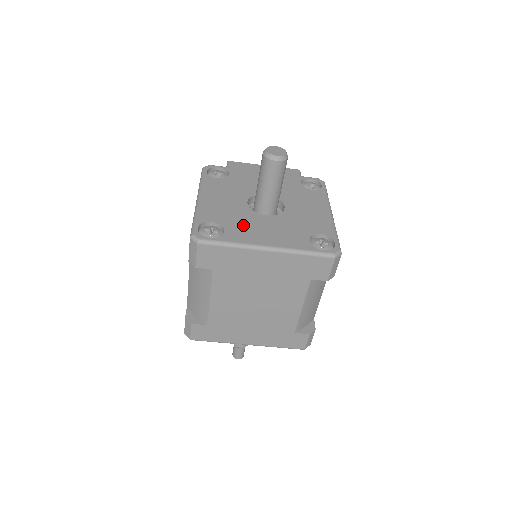
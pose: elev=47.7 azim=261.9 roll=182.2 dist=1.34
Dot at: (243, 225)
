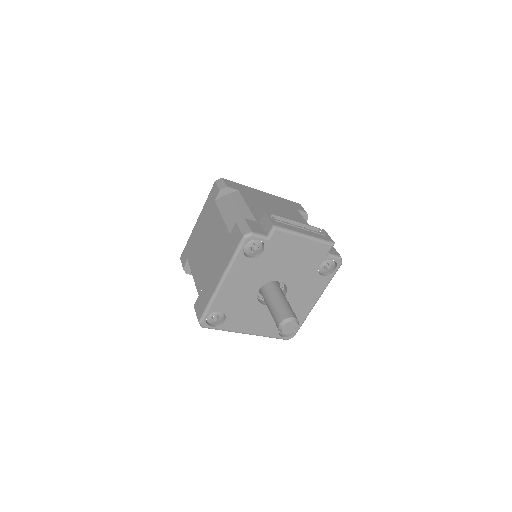
Dot at: (242, 315)
